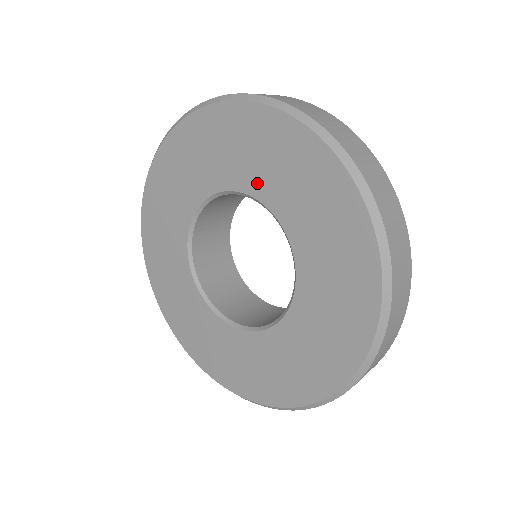
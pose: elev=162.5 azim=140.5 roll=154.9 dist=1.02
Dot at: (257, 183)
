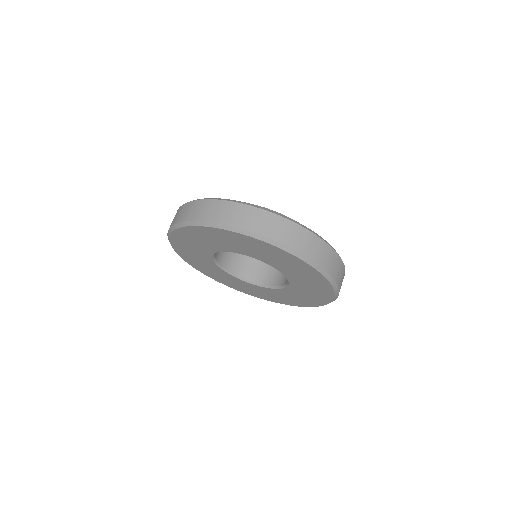
Dot at: (230, 249)
